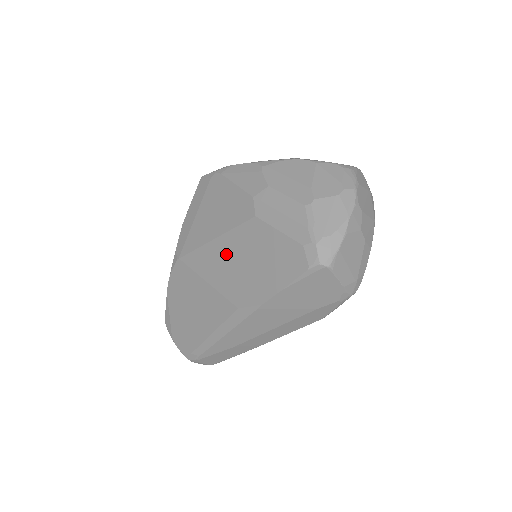
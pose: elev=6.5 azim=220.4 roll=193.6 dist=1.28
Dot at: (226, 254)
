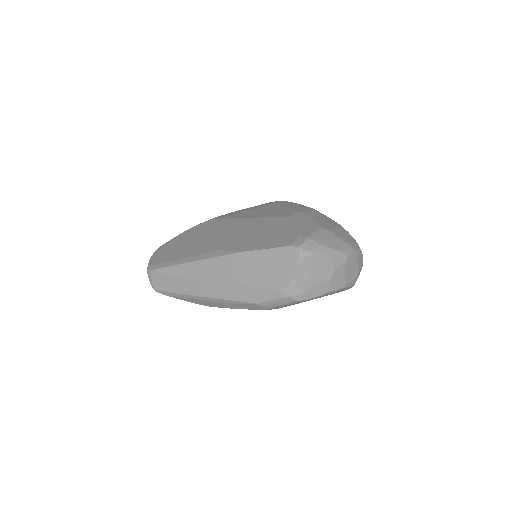
Dot at: (247, 225)
